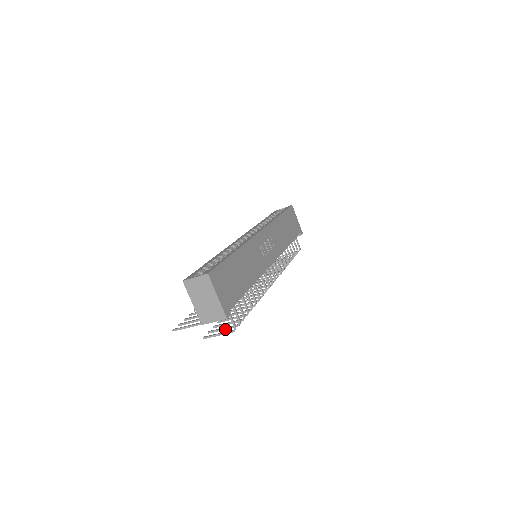
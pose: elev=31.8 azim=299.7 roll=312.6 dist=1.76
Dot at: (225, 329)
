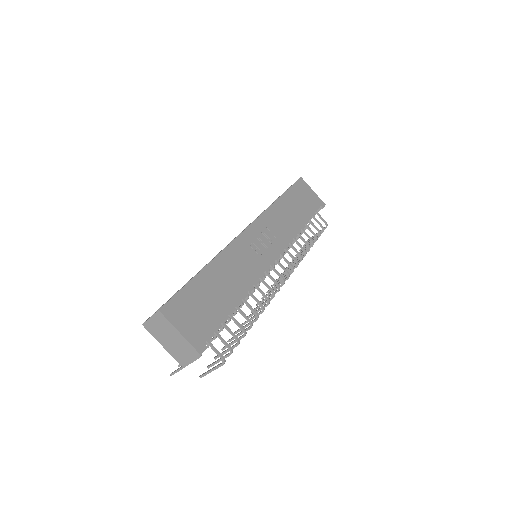
Dot at: (220, 360)
